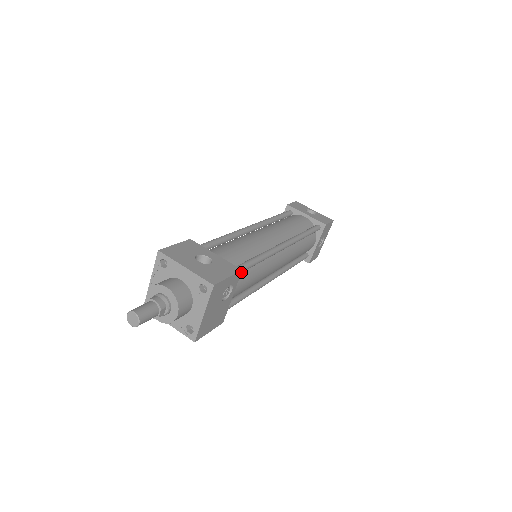
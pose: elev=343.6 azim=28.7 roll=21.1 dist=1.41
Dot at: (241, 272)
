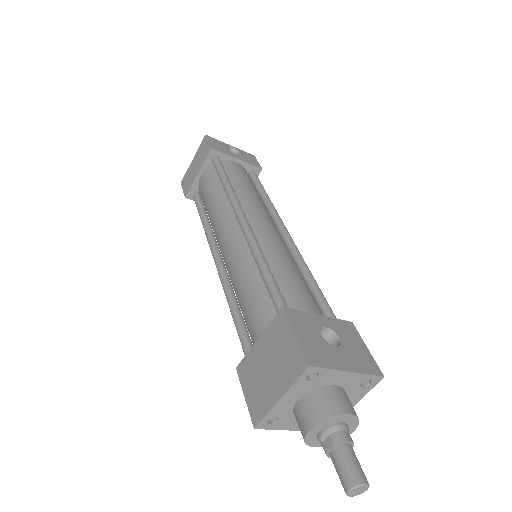
Dot at: occluded
